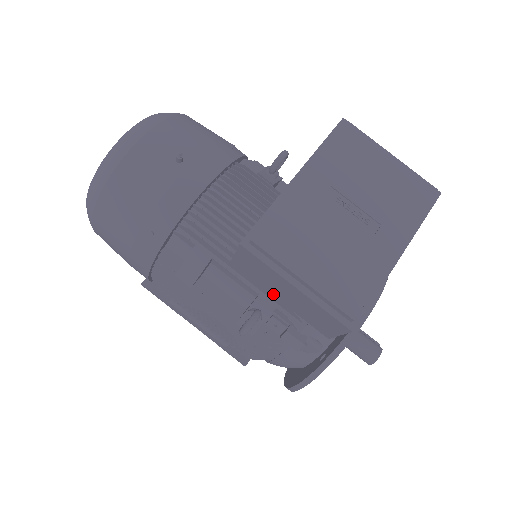
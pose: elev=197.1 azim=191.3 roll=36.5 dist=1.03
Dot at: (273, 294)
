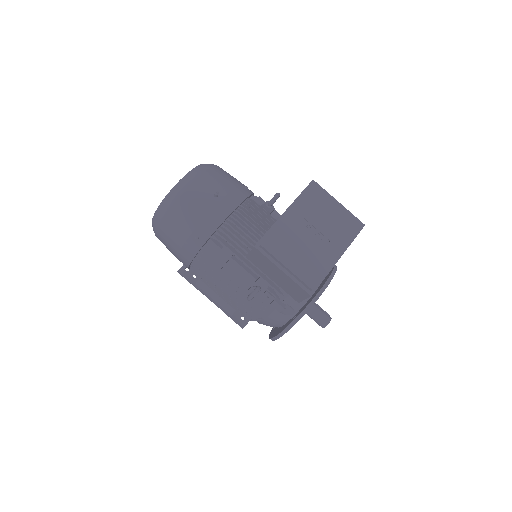
Dot at: (269, 276)
